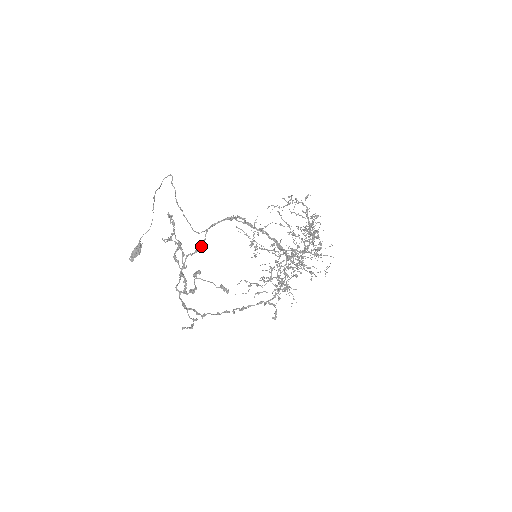
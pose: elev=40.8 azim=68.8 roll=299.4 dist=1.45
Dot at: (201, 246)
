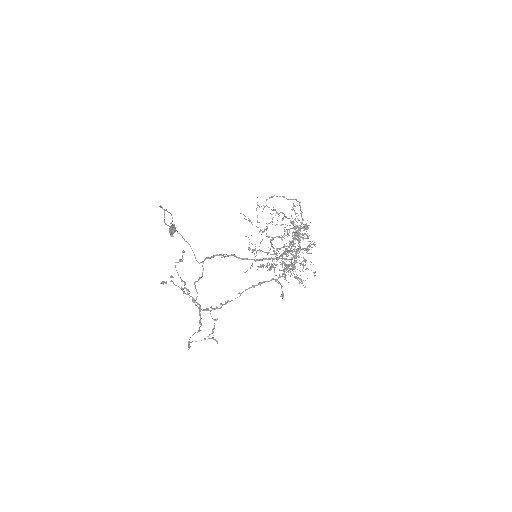
Dot at: (202, 275)
